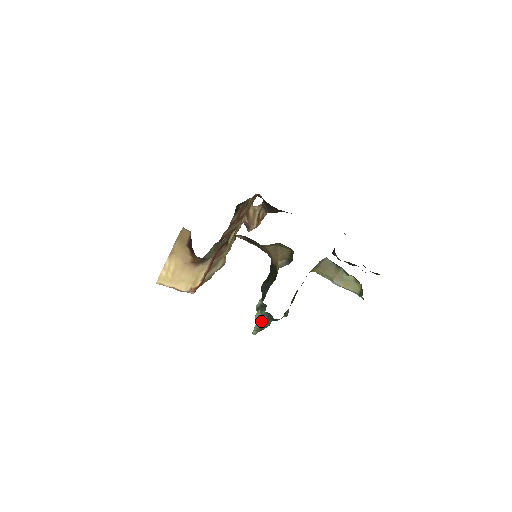
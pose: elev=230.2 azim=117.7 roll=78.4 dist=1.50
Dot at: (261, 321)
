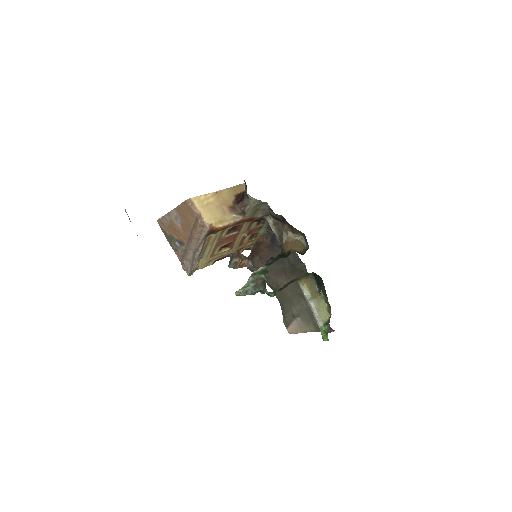
Dot at: (255, 282)
